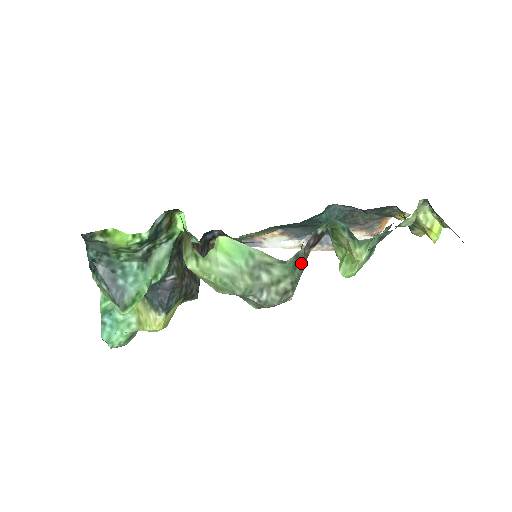
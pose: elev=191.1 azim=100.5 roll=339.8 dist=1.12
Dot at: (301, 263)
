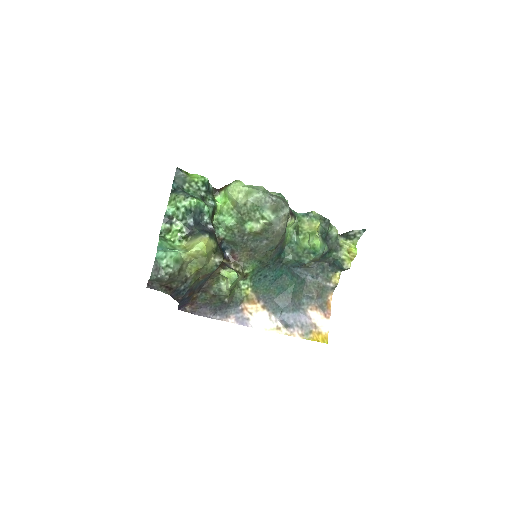
Dot at: occluded
